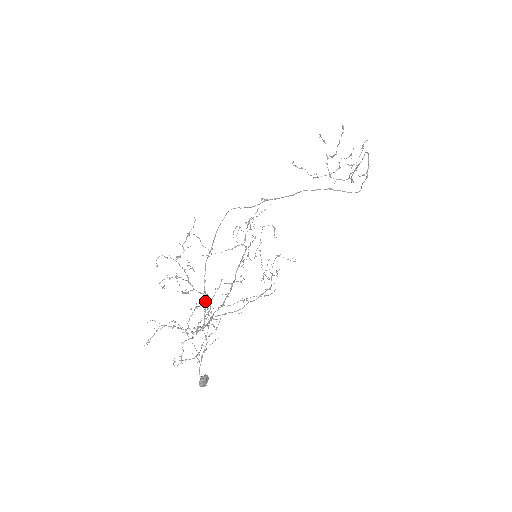
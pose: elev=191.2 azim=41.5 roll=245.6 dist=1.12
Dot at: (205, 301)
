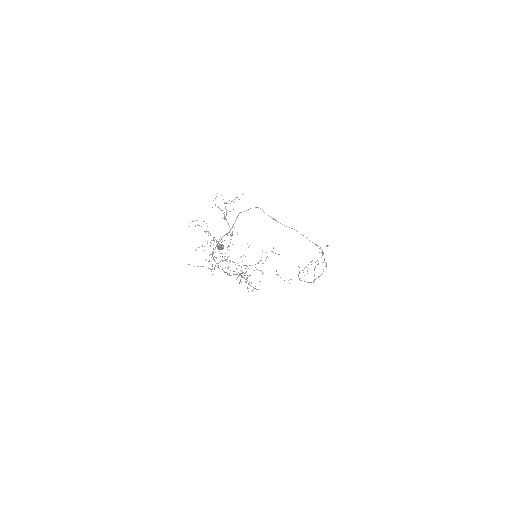
Dot at: (234, 223)
